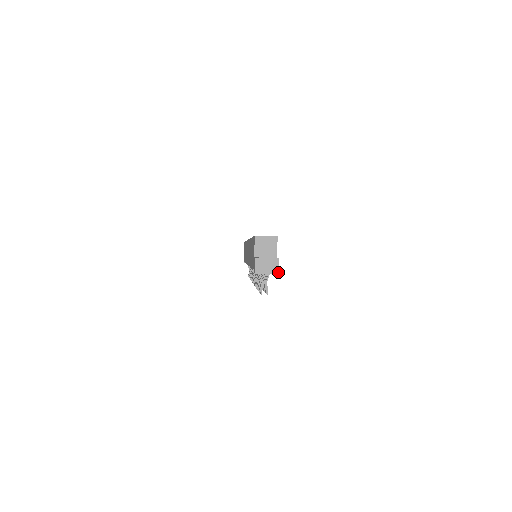
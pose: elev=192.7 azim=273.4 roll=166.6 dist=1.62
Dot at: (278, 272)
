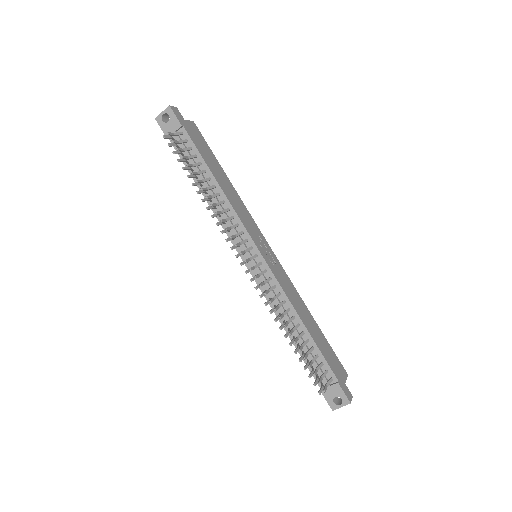
Dot at: (170, 106)
